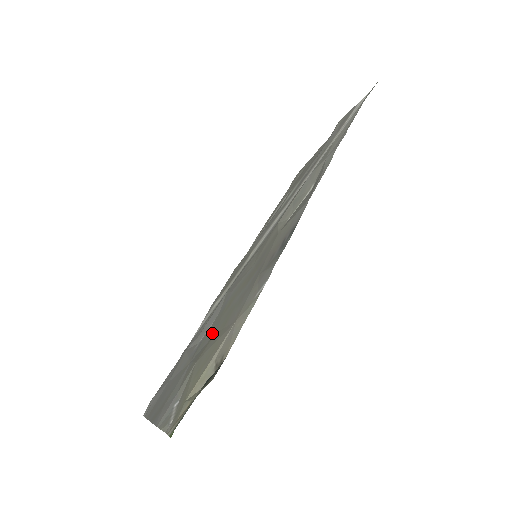
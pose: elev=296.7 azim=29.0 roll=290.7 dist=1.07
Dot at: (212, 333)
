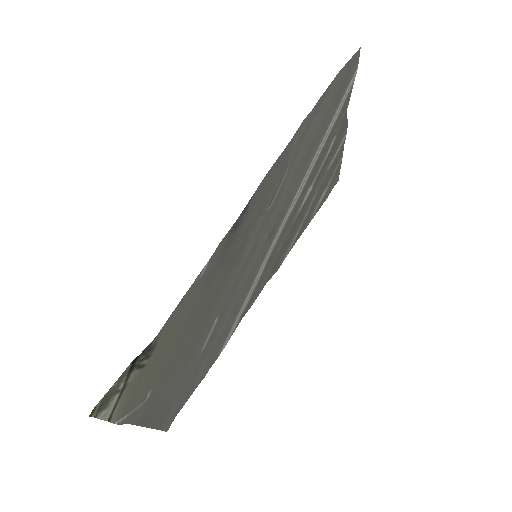
Dot at: (192, 331)
